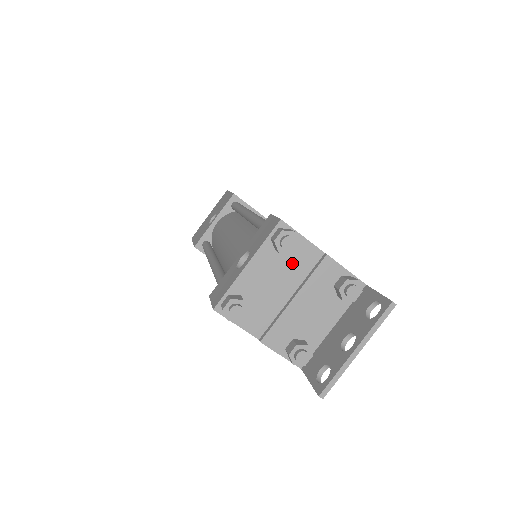
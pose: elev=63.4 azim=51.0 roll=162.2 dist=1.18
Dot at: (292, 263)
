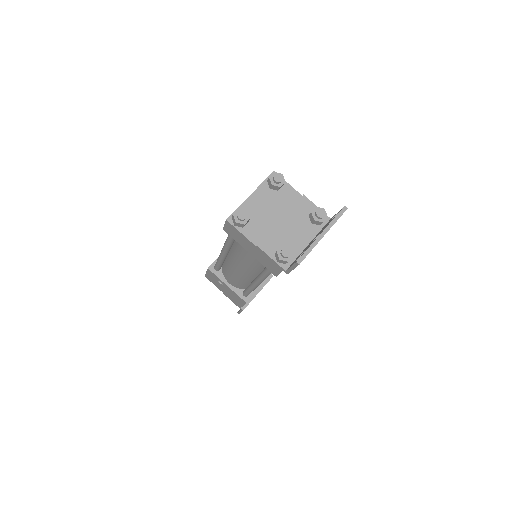
Dot at: (280, 199)
